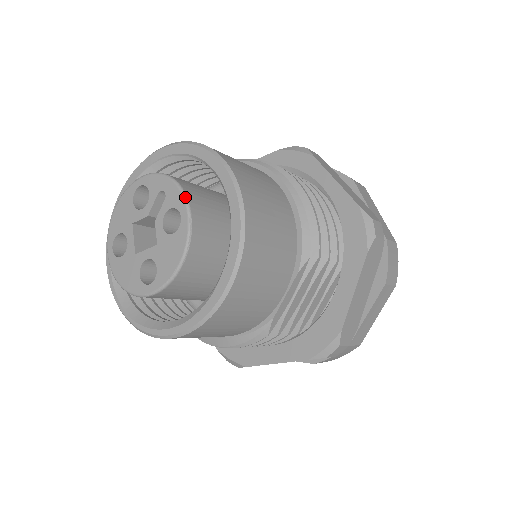
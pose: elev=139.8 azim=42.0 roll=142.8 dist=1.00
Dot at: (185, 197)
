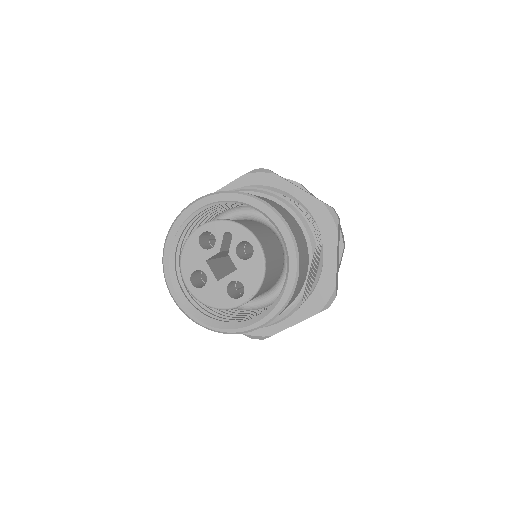
Dot at: (251, 232)
